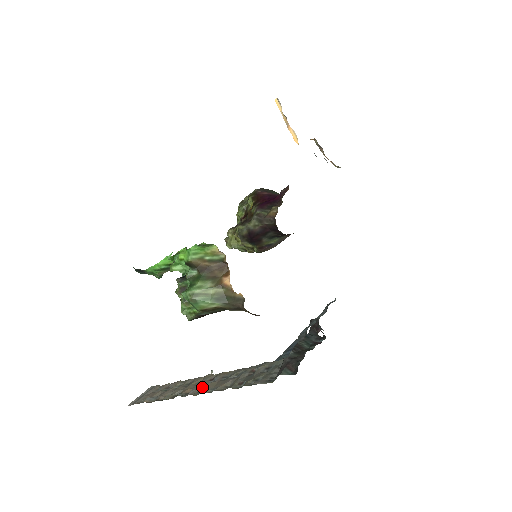
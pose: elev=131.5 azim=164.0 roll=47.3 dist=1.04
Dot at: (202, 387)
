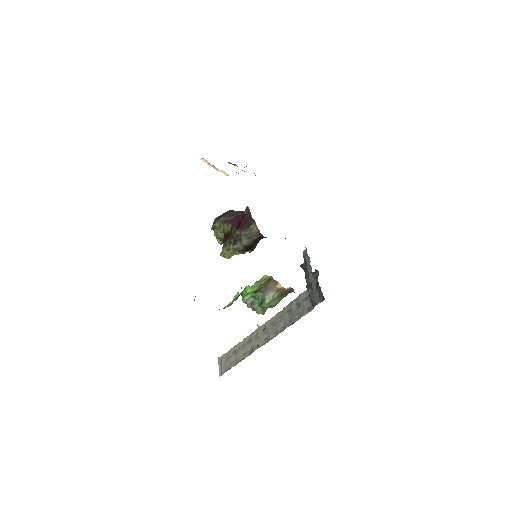
Dot at: (264, 337)
